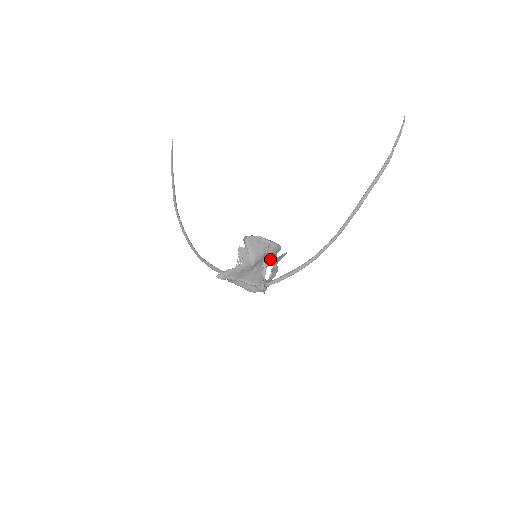
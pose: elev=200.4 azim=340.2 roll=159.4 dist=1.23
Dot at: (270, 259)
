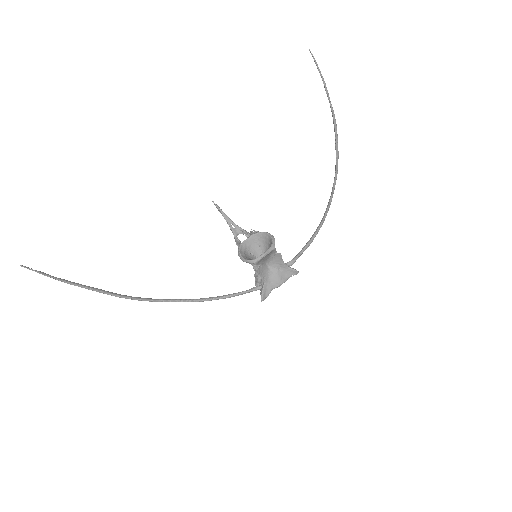
Dot at: (259, 243)
